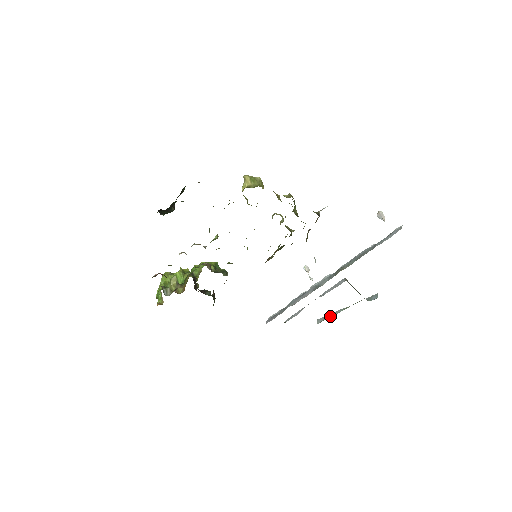
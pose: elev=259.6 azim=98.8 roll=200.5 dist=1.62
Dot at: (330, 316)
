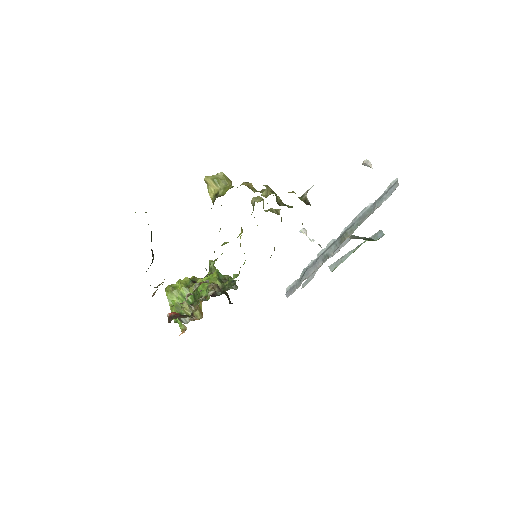
Dot at: (341, 262)
